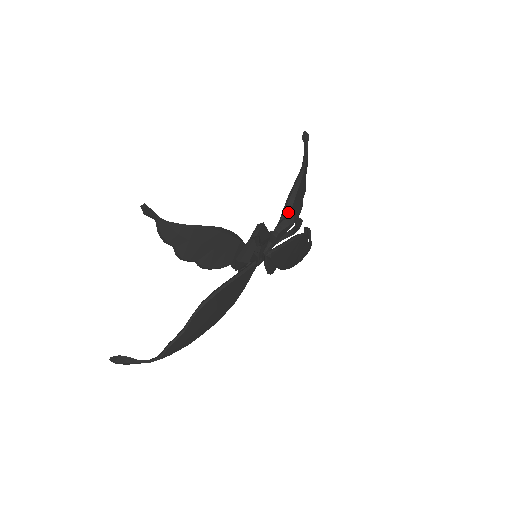
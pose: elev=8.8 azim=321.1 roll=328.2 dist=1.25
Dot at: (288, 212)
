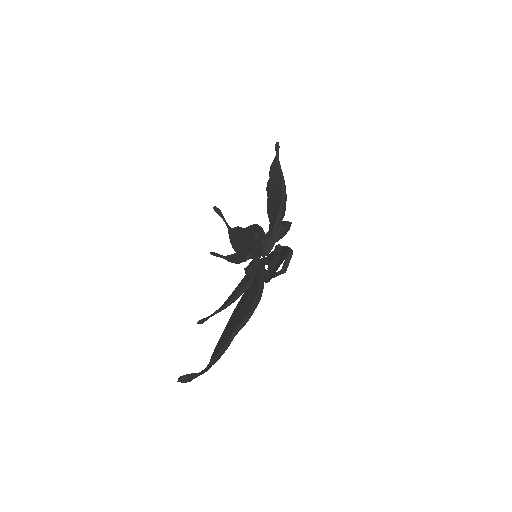
Dot at: (282, 218)
